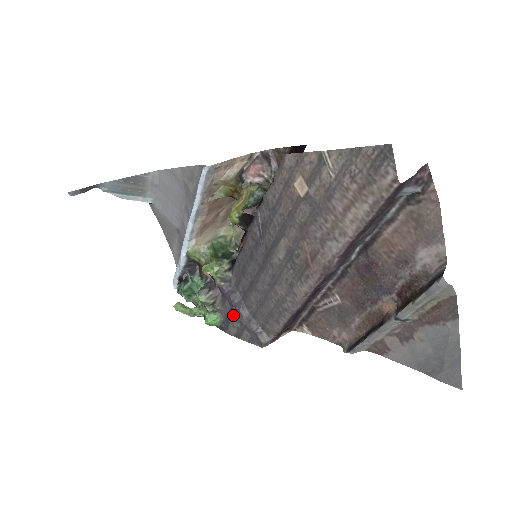
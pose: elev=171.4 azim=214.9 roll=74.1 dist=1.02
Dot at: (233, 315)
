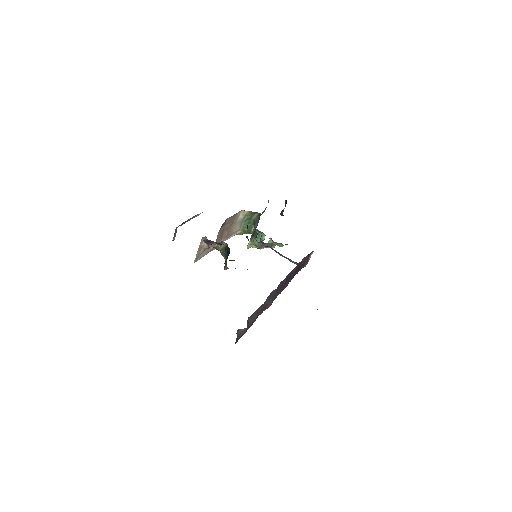
Dot at: occluded
